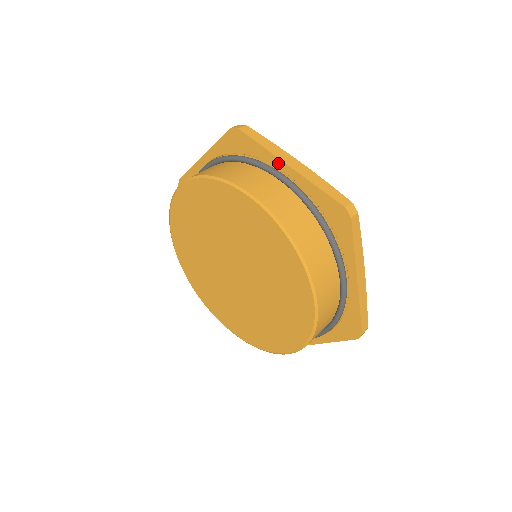
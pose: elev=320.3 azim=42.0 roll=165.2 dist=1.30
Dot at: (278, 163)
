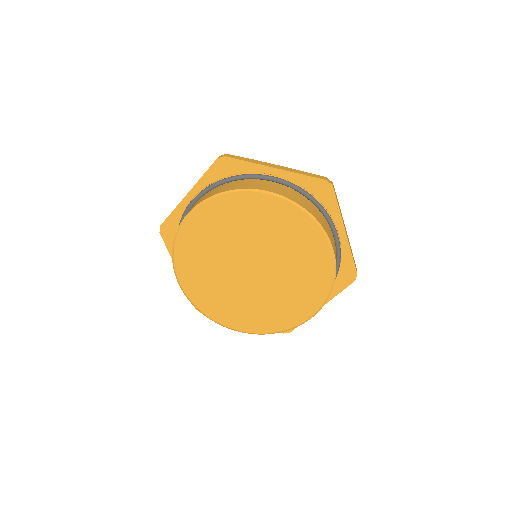
Dot at: (266, 170)
